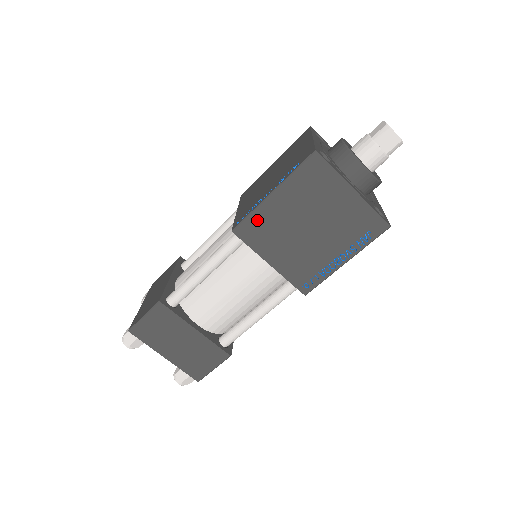
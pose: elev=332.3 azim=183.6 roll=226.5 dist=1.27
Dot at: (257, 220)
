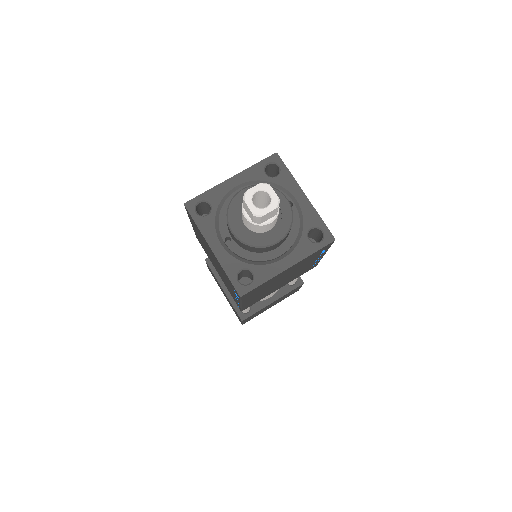
Dot at: occluded
